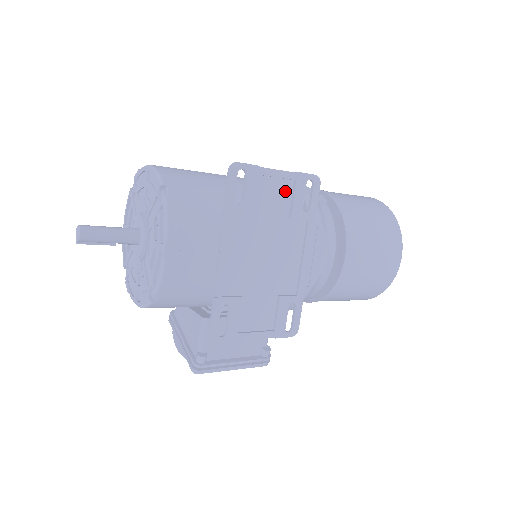
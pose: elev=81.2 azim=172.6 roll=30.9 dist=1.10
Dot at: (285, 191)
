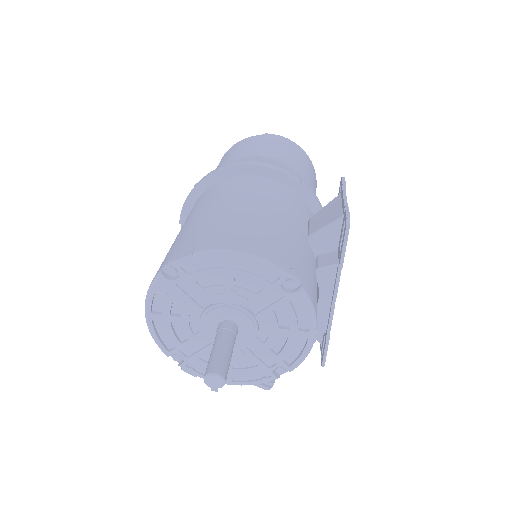
Dot at: occluded
